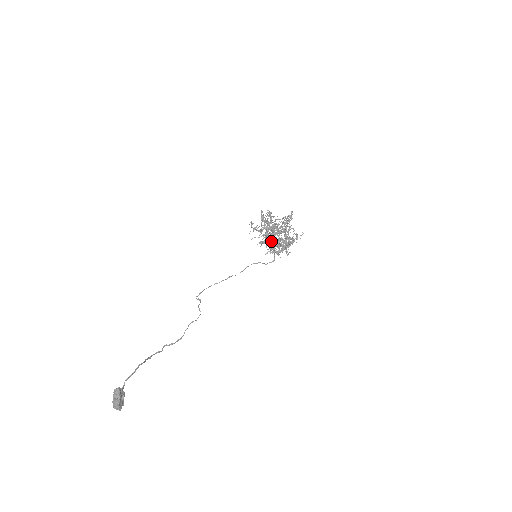
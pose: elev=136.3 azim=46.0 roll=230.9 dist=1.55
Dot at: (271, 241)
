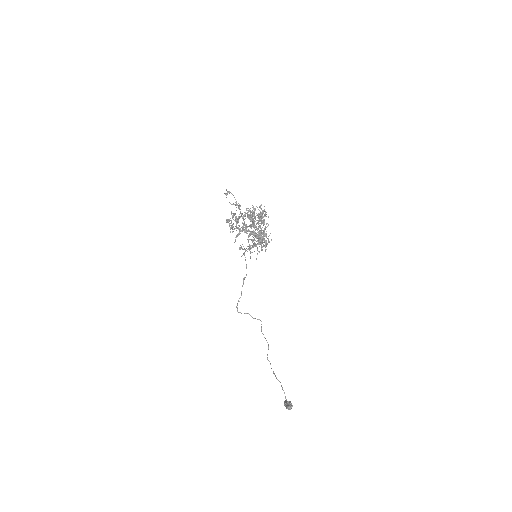
Dot at: (253, 235)
